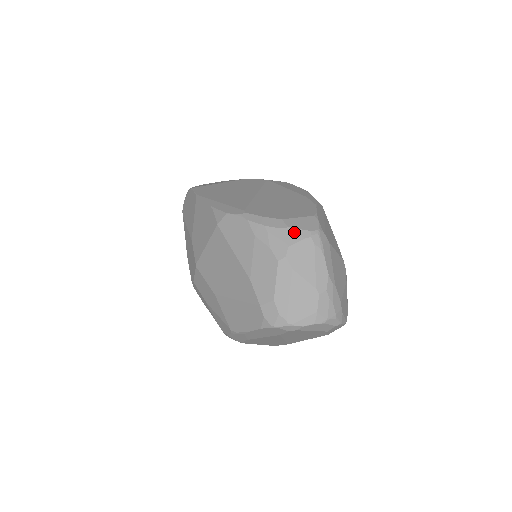
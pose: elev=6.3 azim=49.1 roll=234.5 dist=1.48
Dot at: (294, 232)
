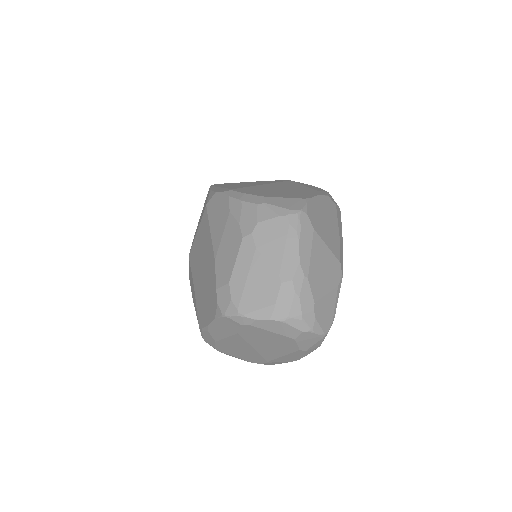
Dot at: (270, 208)
